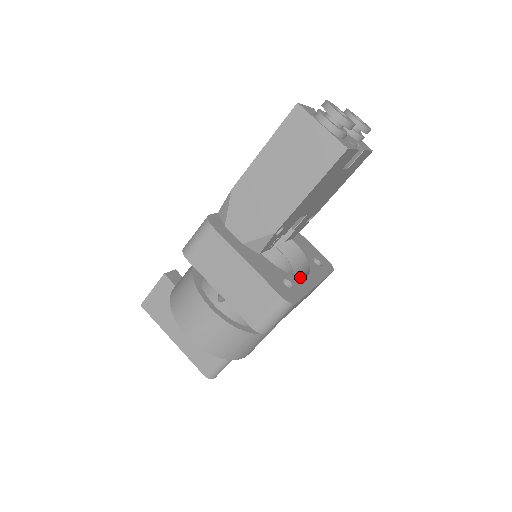
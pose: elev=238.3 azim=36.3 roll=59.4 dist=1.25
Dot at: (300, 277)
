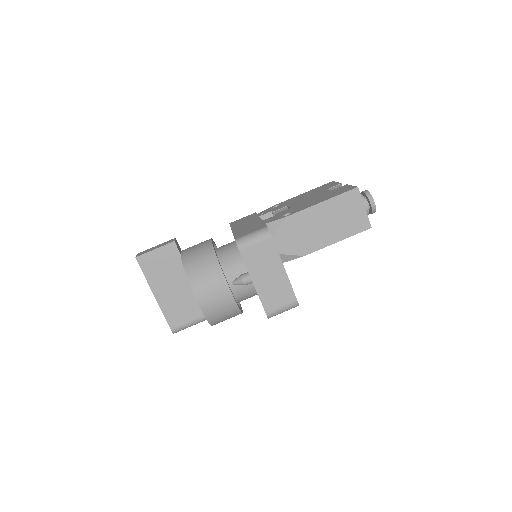
Dot at: occluded
